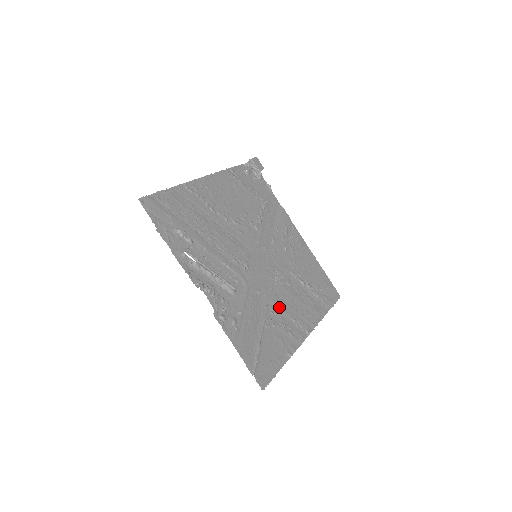
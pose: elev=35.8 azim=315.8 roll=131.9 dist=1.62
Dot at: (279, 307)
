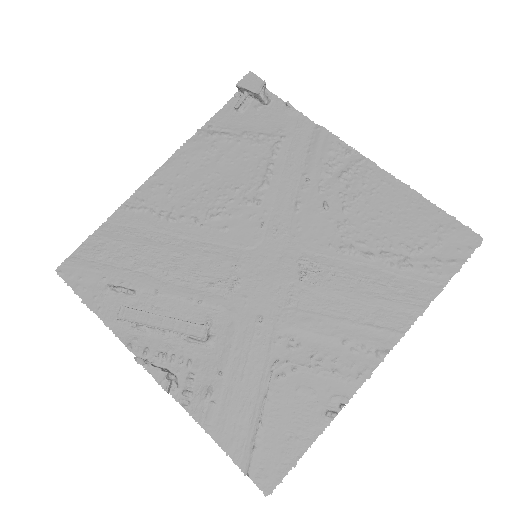
Dot at: (307, 330)
